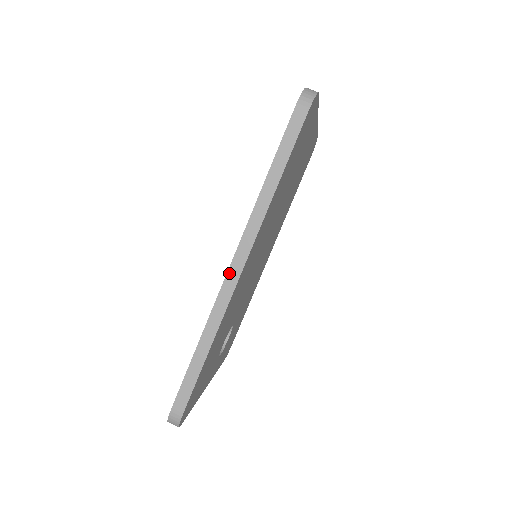
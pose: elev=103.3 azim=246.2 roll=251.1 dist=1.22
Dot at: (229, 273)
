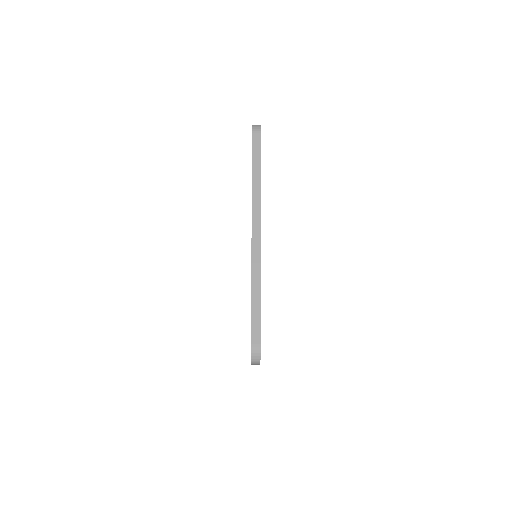
Dot at: (253, 238)
